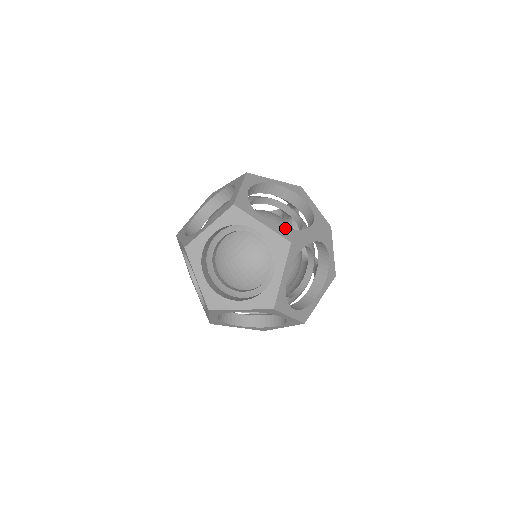
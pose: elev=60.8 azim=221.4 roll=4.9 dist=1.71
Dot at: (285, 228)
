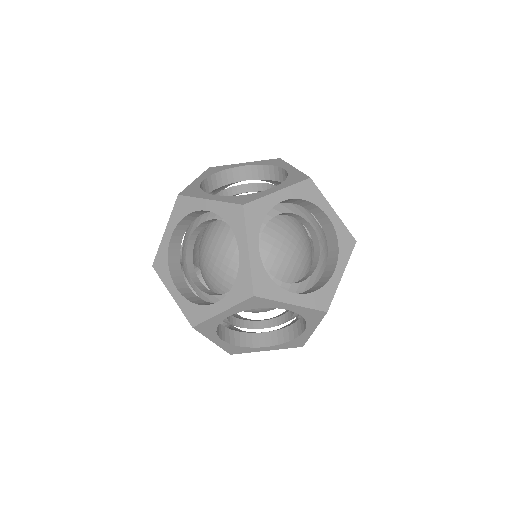
Dot at: occluded
